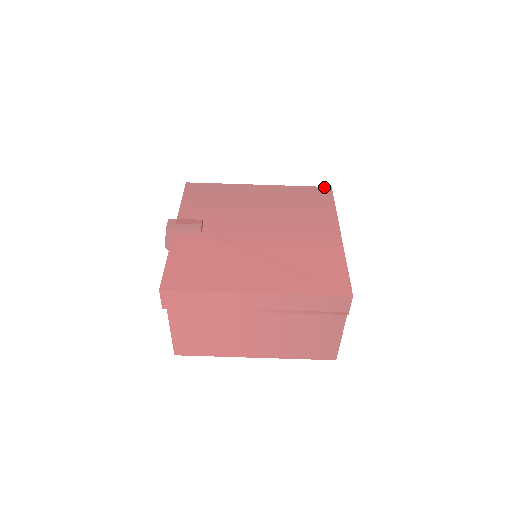
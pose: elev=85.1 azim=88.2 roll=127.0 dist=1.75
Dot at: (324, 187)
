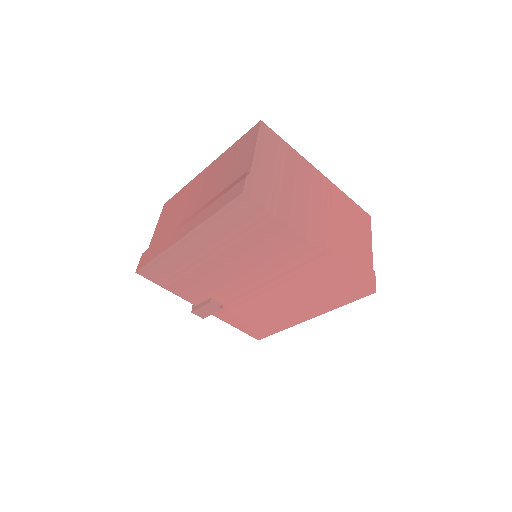
Dot at: (237, 199)
